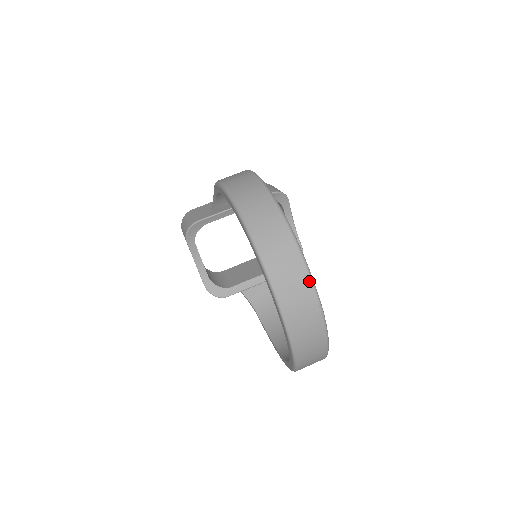
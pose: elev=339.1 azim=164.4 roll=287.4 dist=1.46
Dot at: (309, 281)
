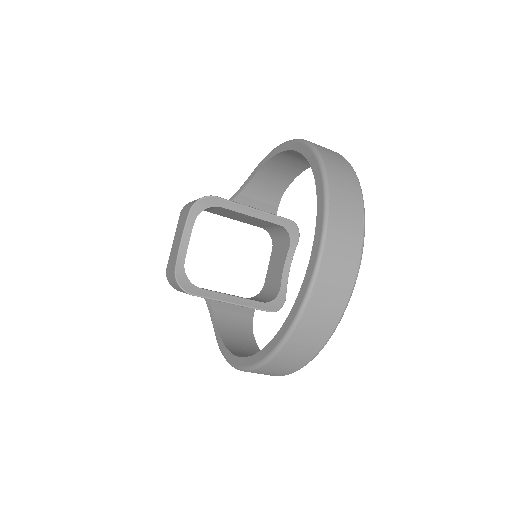
Dot at: (362, 224)
